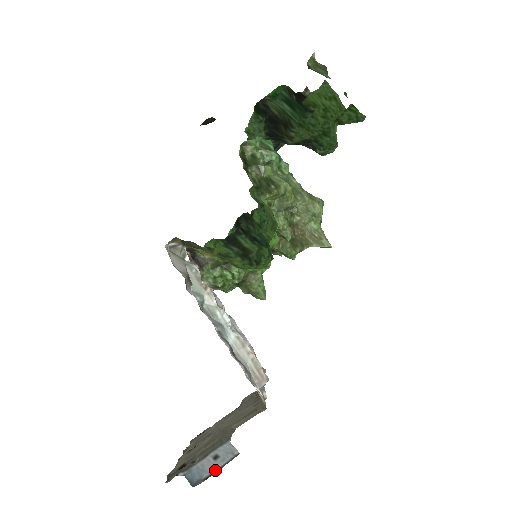
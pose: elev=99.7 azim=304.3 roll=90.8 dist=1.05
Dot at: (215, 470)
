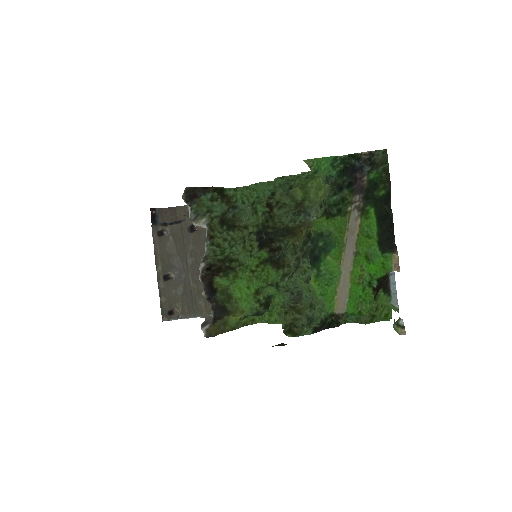
Dot at: occluded
